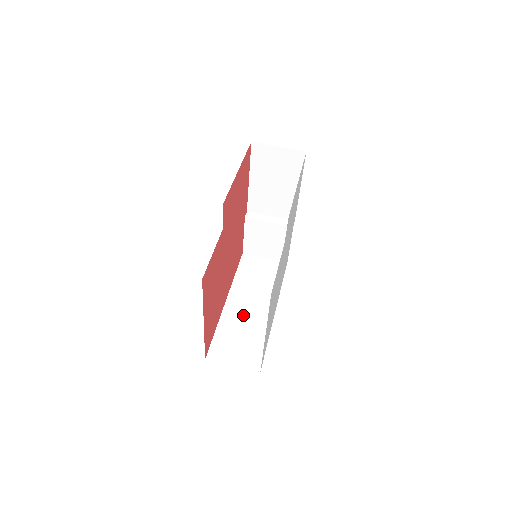
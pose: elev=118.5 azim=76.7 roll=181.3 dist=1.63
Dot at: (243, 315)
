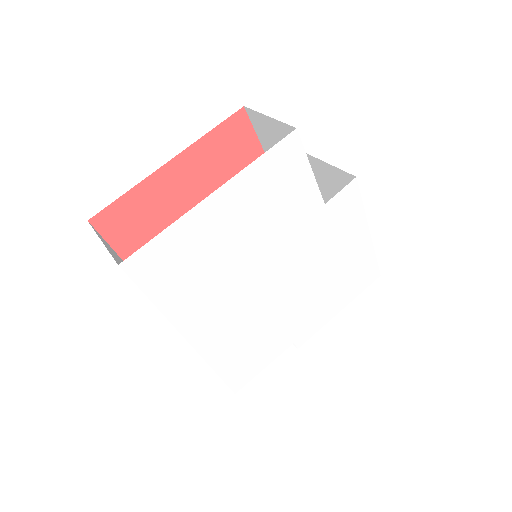
Dot at: occluded
